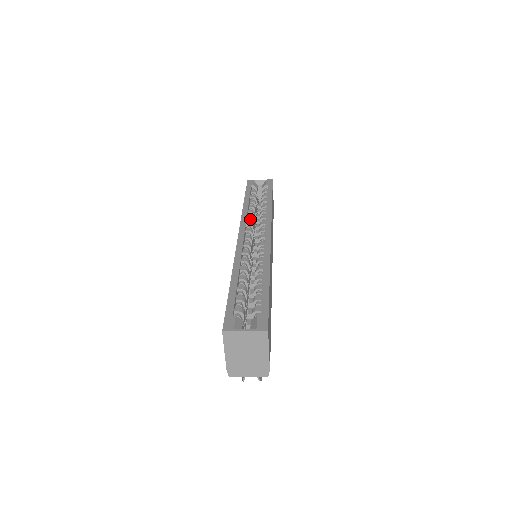
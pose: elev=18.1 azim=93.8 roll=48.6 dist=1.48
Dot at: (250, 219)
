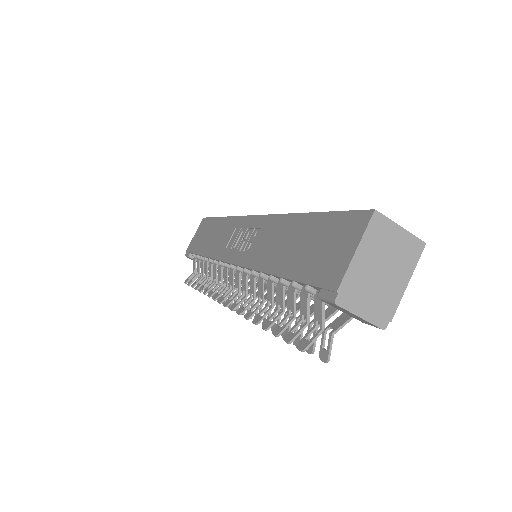
Dot at: occluded
